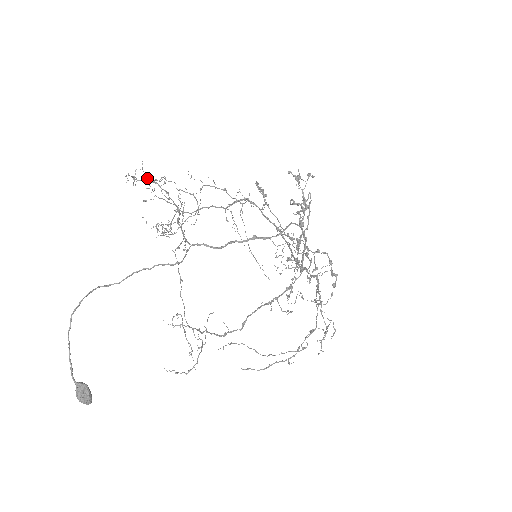
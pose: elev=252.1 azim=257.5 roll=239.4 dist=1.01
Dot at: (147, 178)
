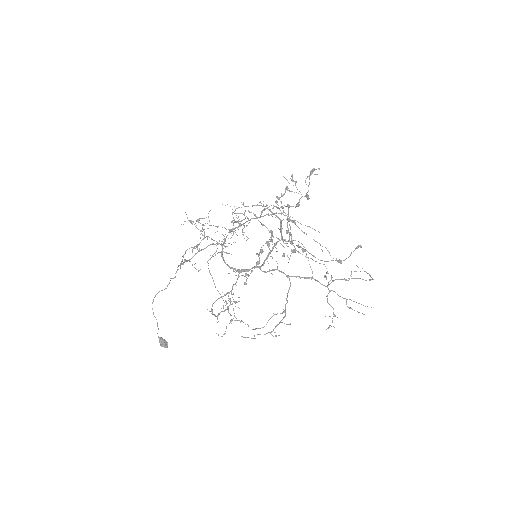
Dot at: (189, 221)
